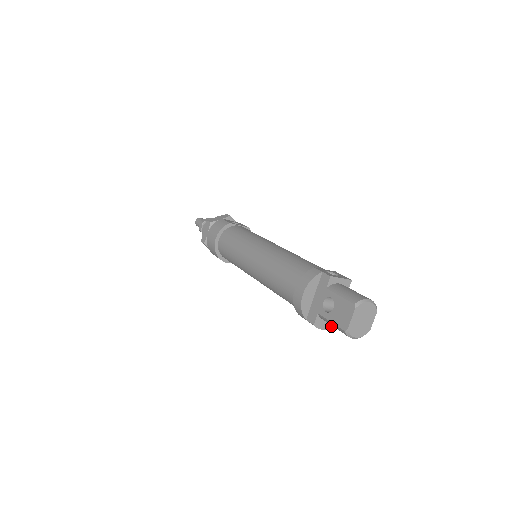
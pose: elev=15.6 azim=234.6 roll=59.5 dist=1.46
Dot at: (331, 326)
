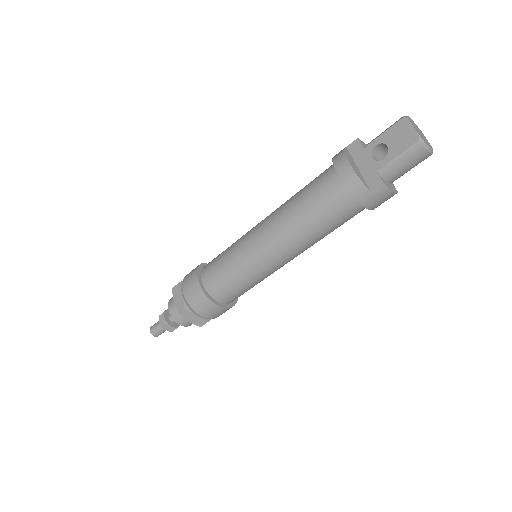
Dot at: (395, 190)
